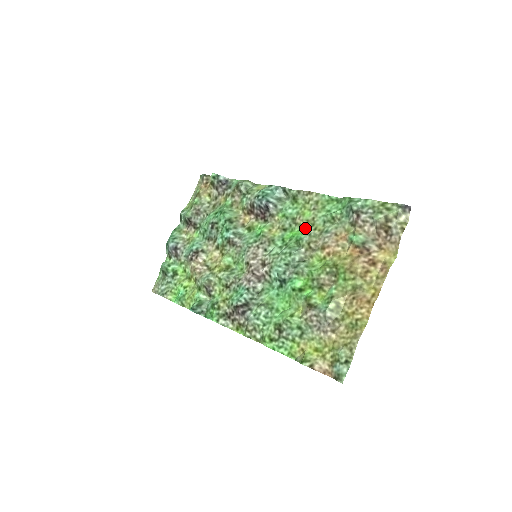
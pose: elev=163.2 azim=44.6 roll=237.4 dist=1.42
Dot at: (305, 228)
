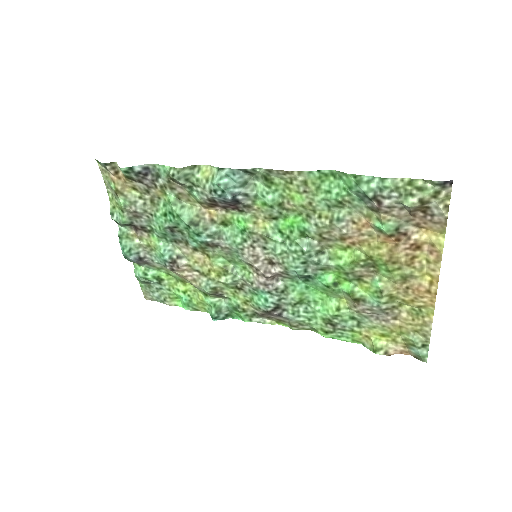
Dot at: (303, 214)
